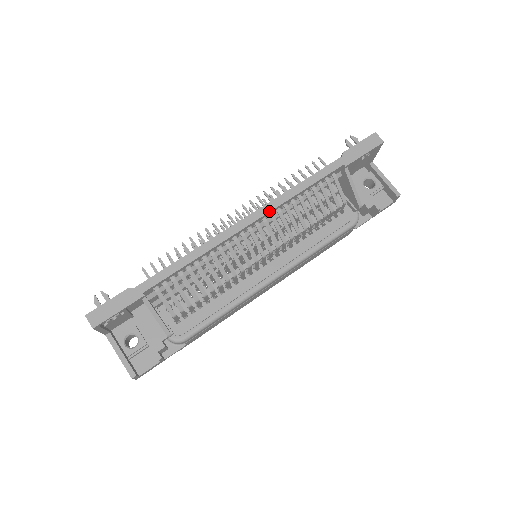
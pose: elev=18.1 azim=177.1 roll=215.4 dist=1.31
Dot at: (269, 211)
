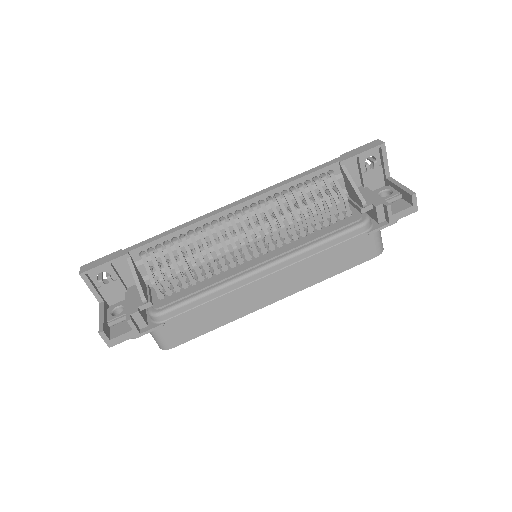
Dot at: (256, 196)
